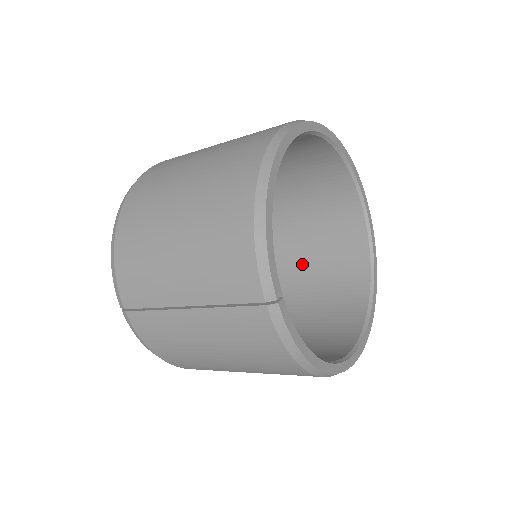
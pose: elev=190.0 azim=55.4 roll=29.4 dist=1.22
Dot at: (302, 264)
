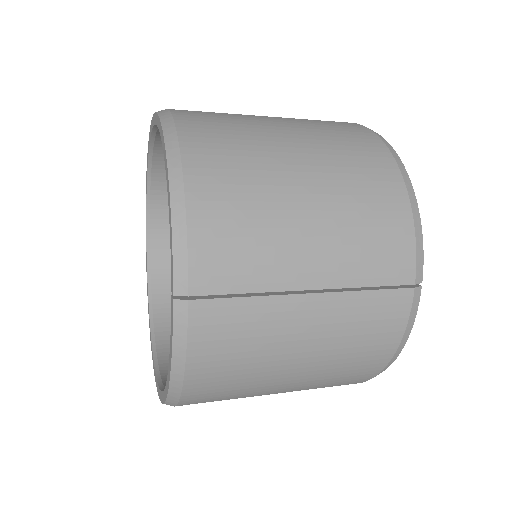
Dot at: occluded
